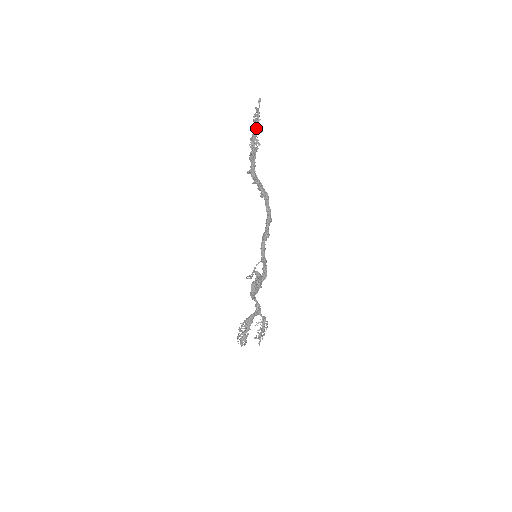
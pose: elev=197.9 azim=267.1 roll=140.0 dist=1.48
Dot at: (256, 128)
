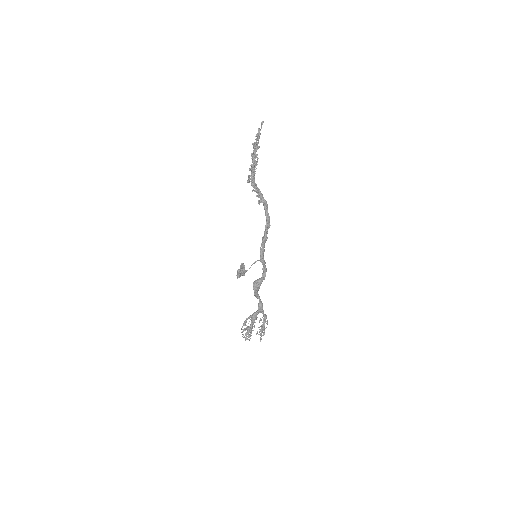
Dot at: (256, 145)
